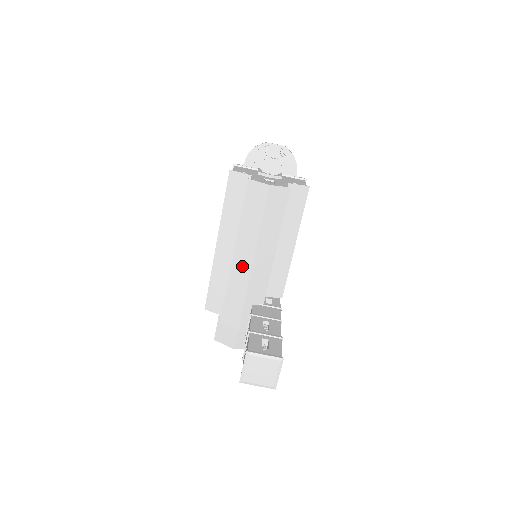
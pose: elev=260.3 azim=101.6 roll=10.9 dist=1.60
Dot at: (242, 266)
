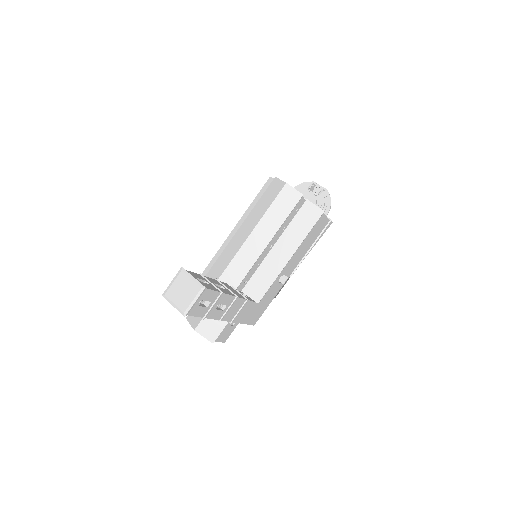
Dot at: (235, 244)
